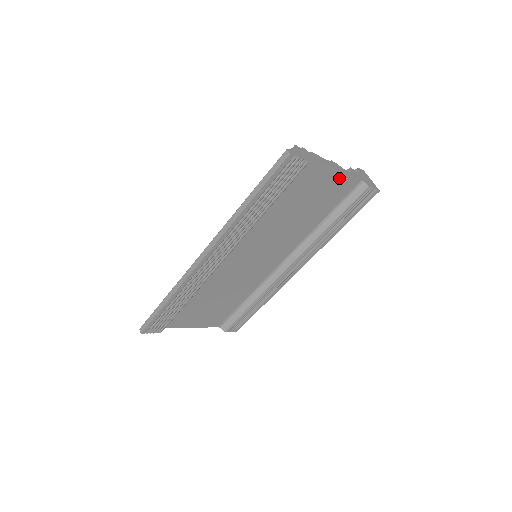
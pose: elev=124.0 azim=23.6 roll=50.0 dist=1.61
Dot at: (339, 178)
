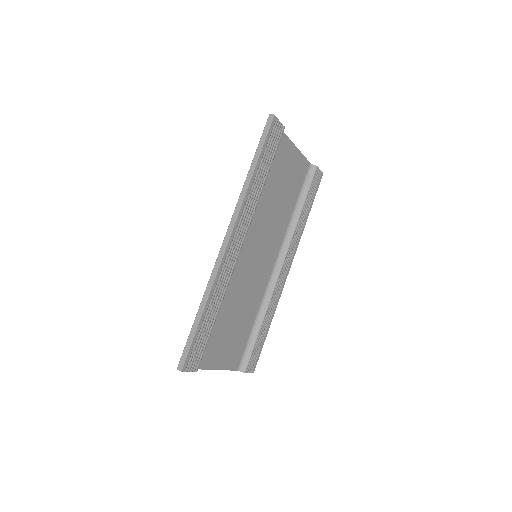
Dot at: (298, 157)
